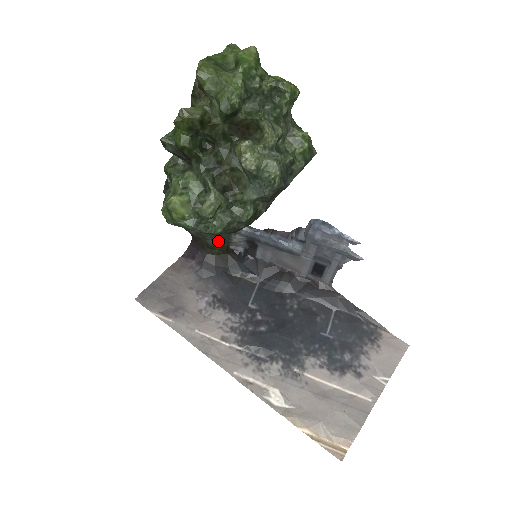
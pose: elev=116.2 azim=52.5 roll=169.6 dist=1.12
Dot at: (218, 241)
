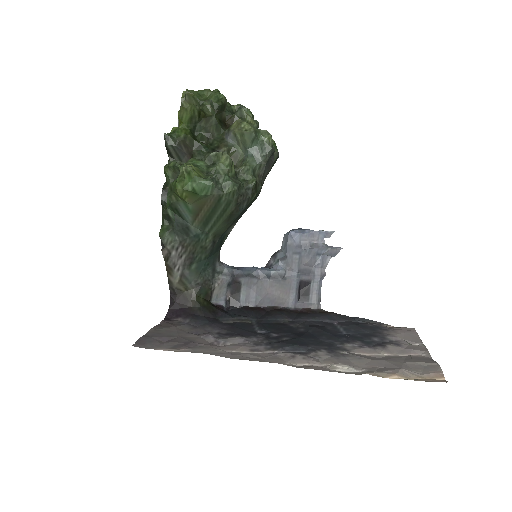
Dot at: (202, 288)
